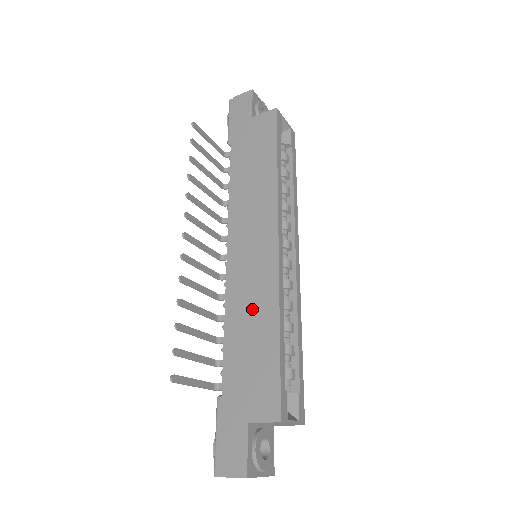
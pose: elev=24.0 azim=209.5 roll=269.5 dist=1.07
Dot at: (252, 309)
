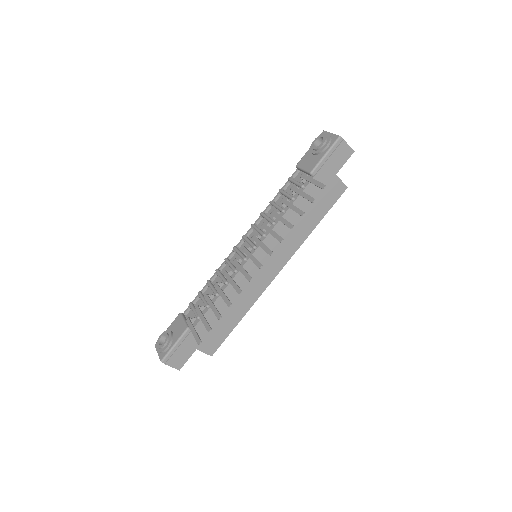
Dot at: (239, 299)
